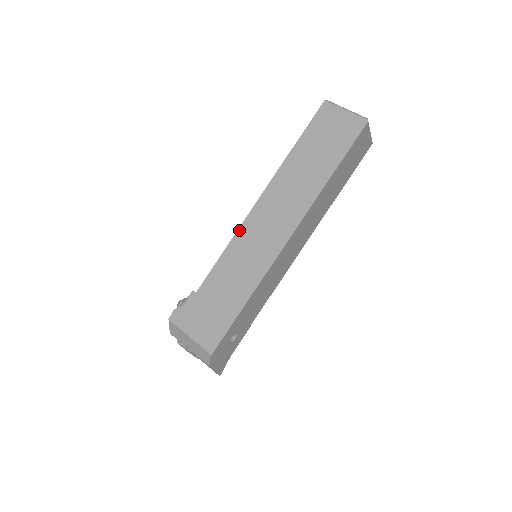
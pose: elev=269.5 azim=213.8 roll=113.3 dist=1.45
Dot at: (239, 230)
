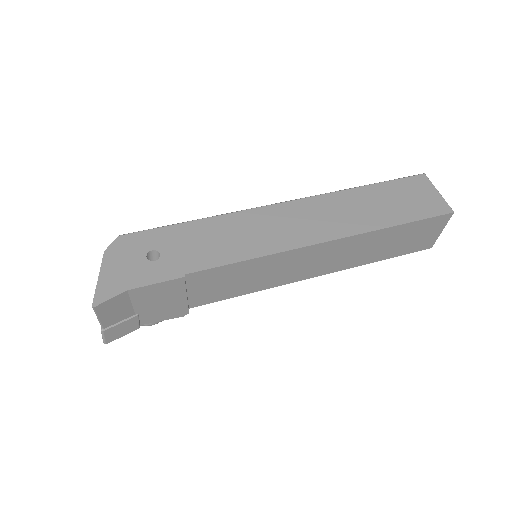
Dot at: occluded
